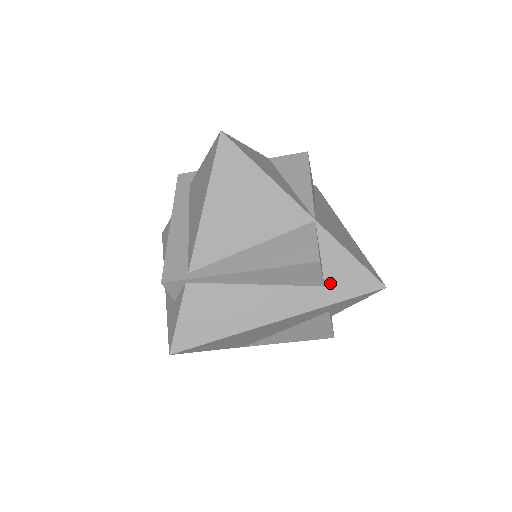
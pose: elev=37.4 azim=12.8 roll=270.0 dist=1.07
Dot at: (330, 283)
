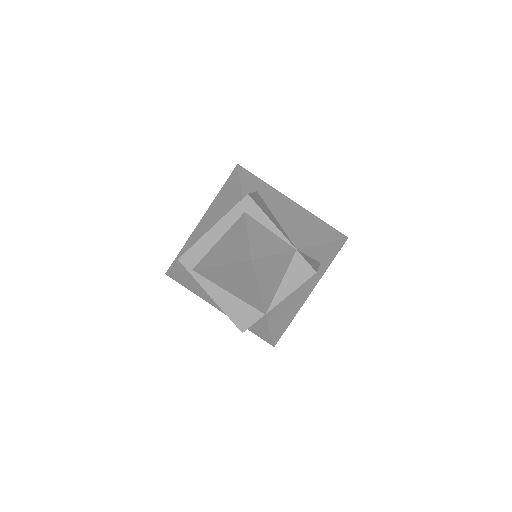
Dot at: (252, 326)
